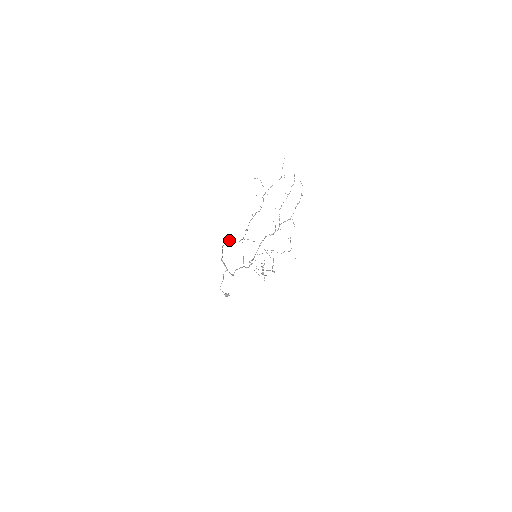
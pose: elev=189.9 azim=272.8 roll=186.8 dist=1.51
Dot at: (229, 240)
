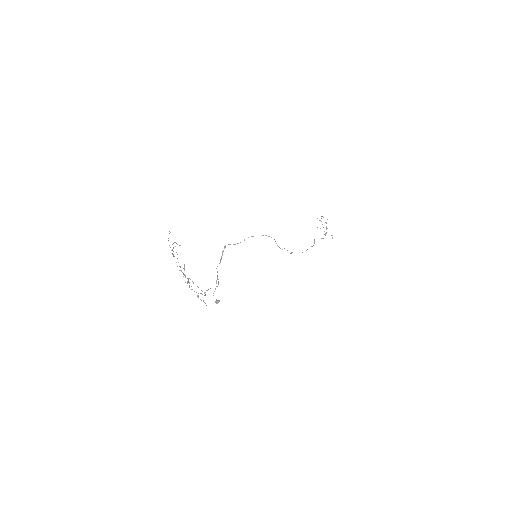
Dot at: (229, 244)
